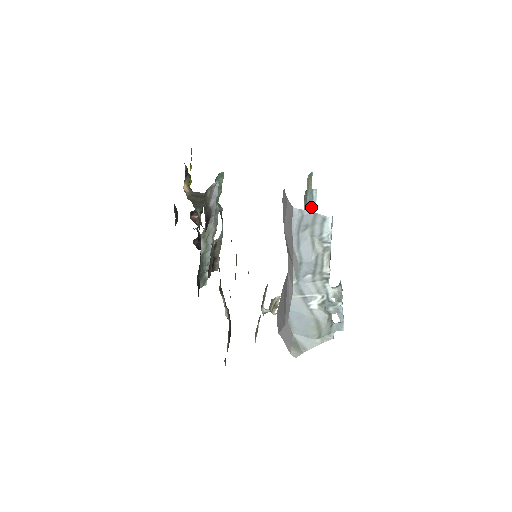
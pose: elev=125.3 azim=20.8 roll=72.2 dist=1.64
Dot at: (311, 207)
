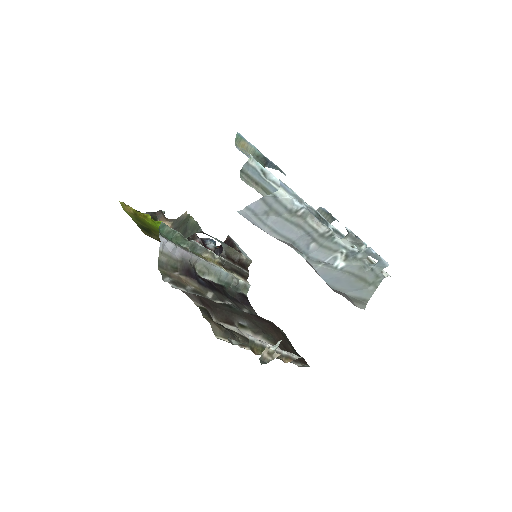
Dot at: (263, 175)
